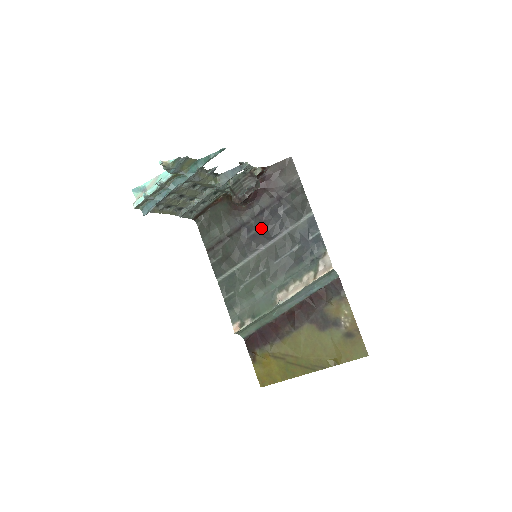
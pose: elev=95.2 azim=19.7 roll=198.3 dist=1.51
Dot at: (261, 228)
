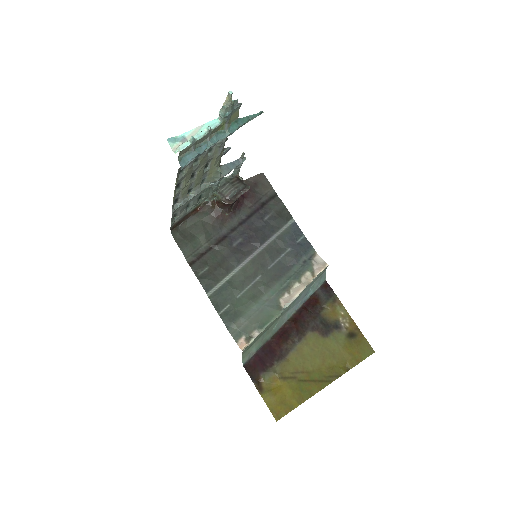
Dot at: (247, 236)
